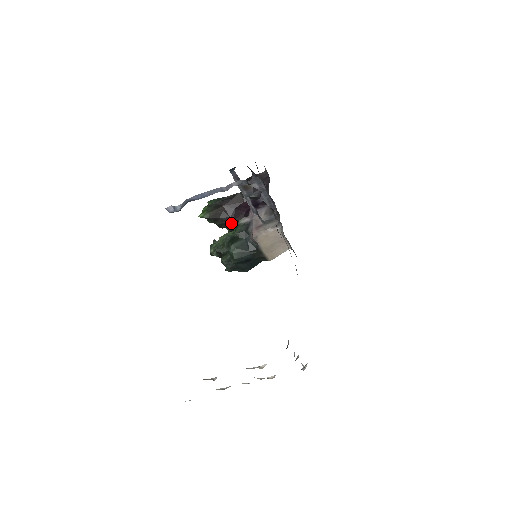
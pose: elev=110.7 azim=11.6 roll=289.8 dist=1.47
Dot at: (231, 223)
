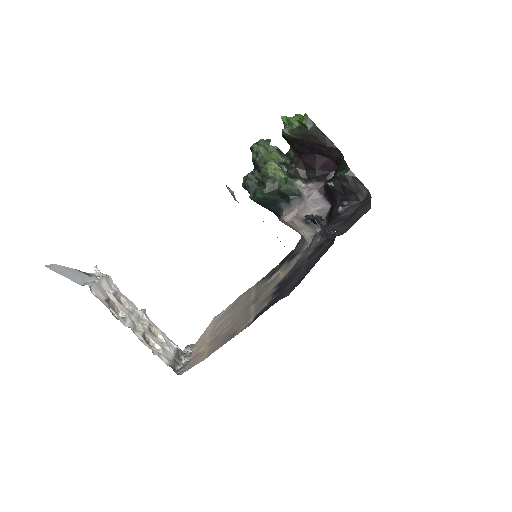
Dot at: (297, 156)
